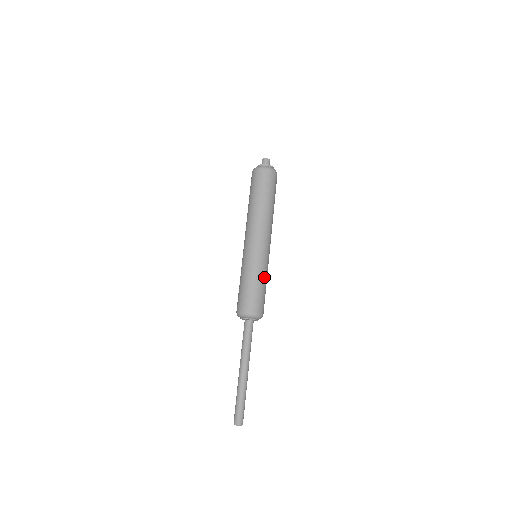
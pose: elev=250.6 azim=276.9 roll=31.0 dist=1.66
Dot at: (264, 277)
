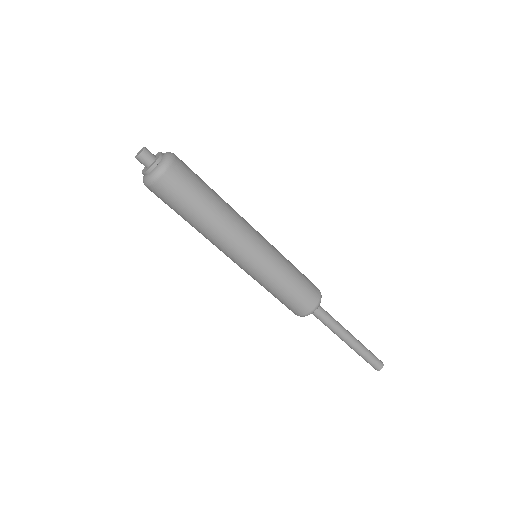
Dot at: (287, 274)
